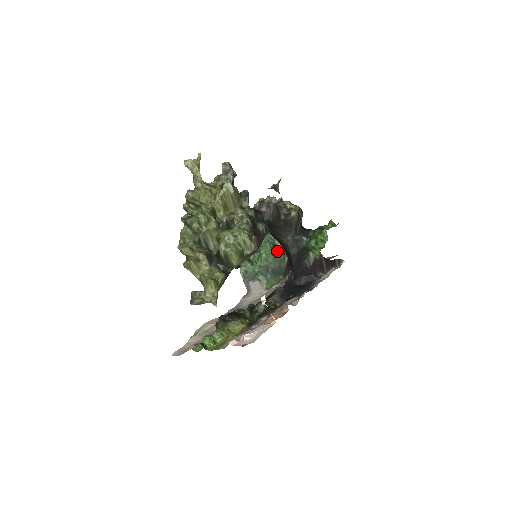
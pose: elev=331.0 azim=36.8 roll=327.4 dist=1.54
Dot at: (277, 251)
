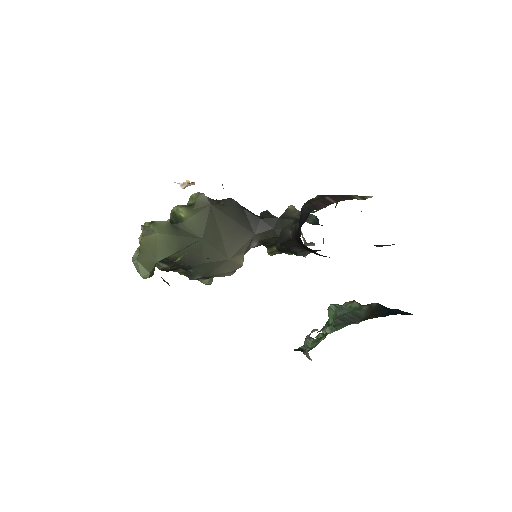
Dot at: occluded
